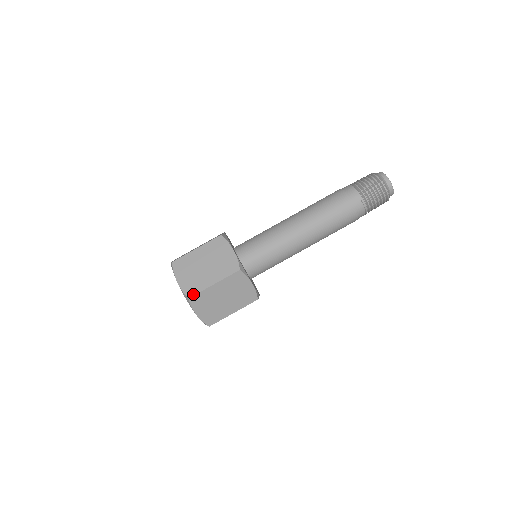
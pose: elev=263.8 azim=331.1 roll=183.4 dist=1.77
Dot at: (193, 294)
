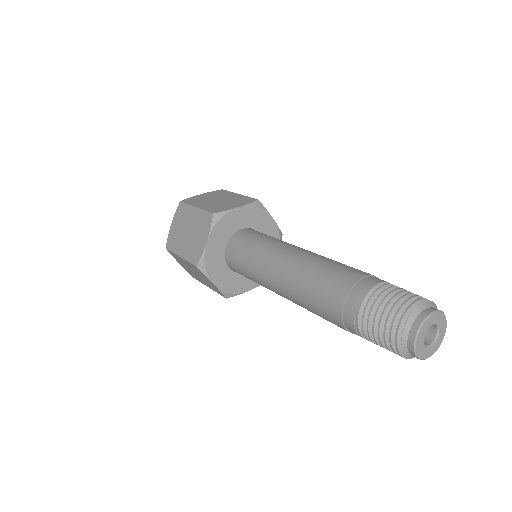
Dot at: (169, 248)
